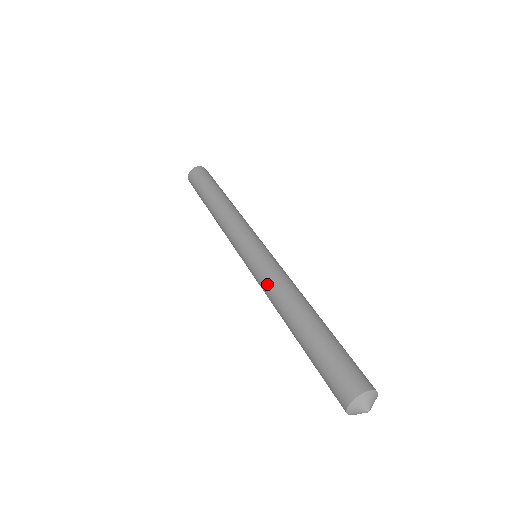
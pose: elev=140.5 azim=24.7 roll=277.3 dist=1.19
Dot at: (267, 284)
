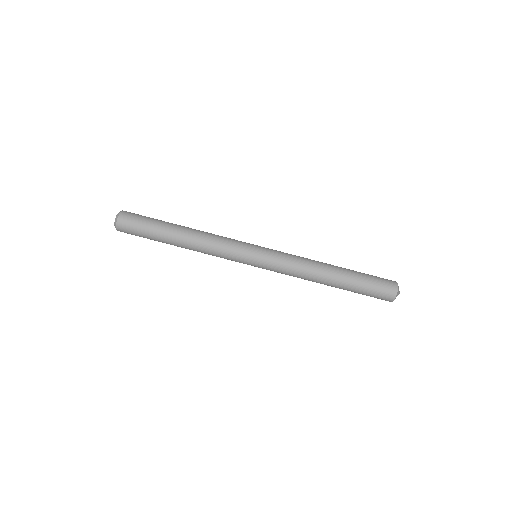
Dot at: (291, 275)
